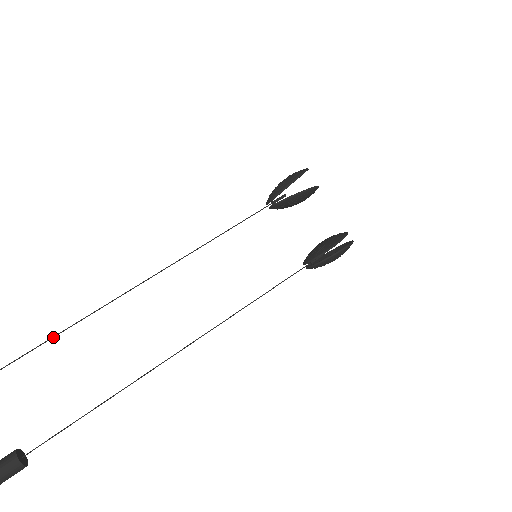
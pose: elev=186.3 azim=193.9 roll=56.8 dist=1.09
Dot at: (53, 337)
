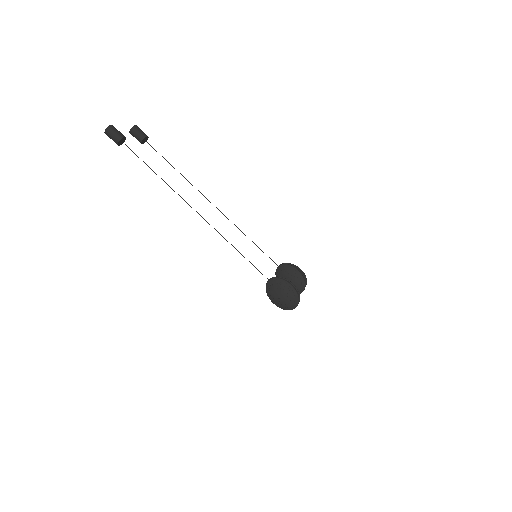
Dot at: occluded
